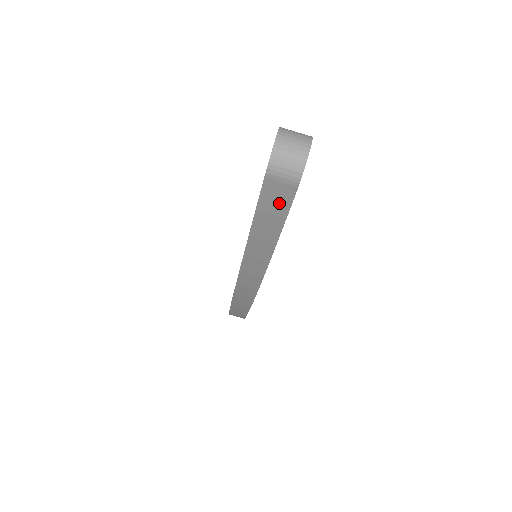
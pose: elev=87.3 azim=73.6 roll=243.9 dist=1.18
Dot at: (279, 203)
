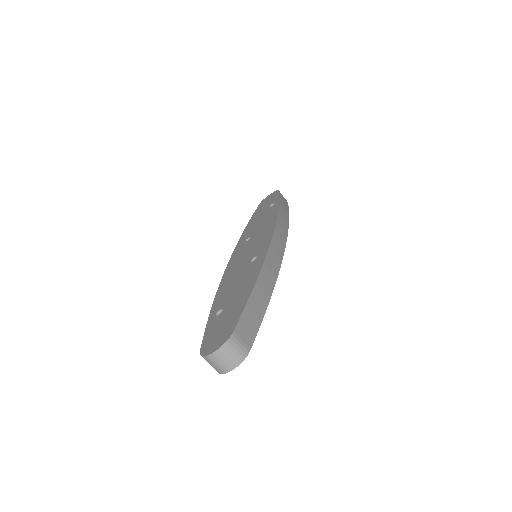
Dot at: occluded
